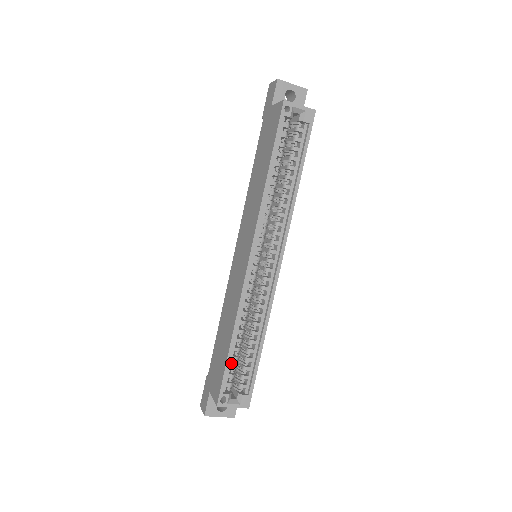
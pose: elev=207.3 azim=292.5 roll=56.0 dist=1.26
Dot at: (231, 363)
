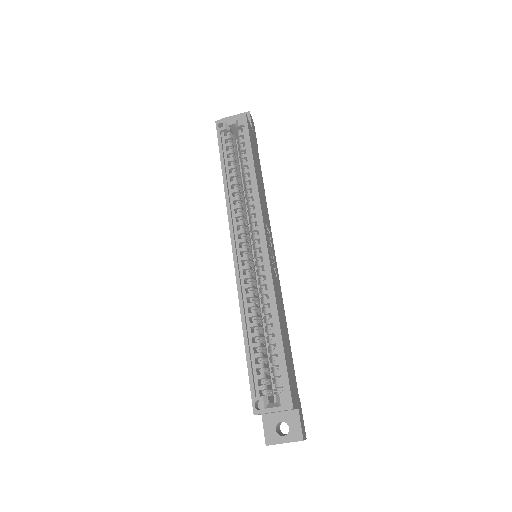
Dot at: (259, 364)
